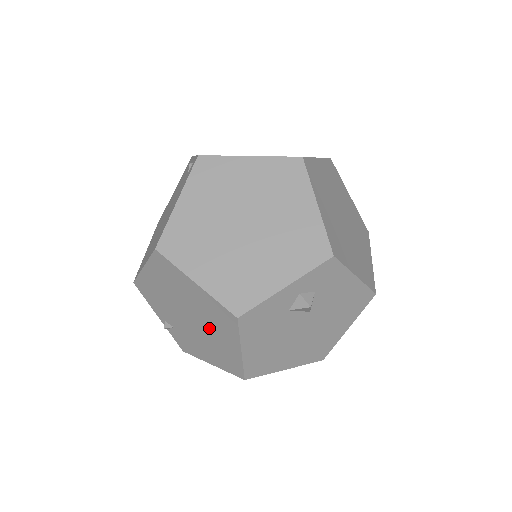
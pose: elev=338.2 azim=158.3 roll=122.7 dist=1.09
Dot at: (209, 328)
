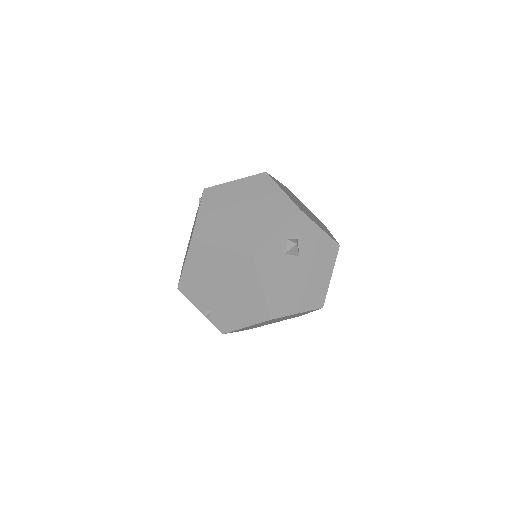
Dot at: (237, 286)
